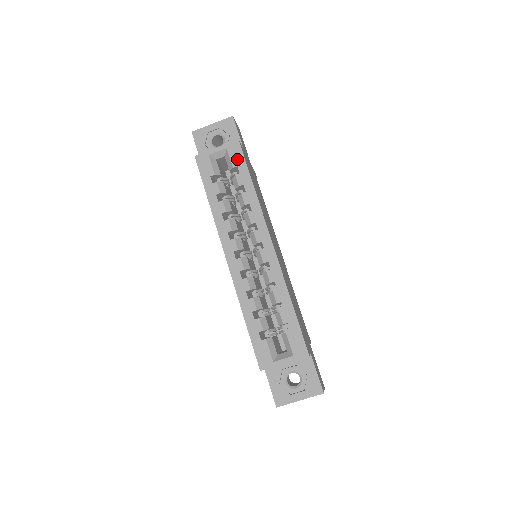
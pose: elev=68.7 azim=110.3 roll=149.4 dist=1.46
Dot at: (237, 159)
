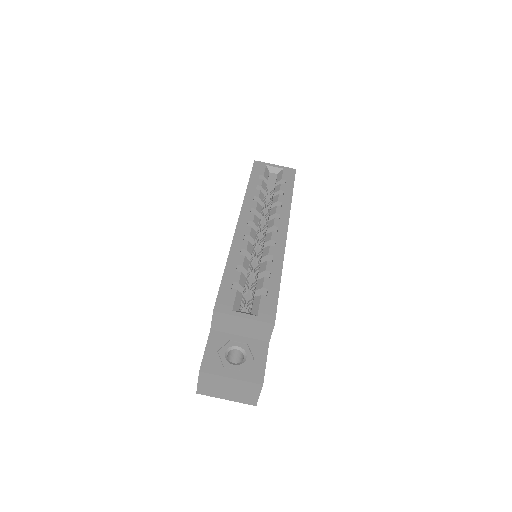
Dot at: (288, 177)
